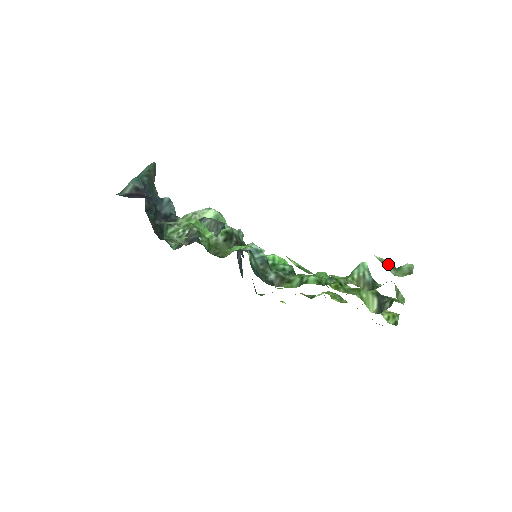
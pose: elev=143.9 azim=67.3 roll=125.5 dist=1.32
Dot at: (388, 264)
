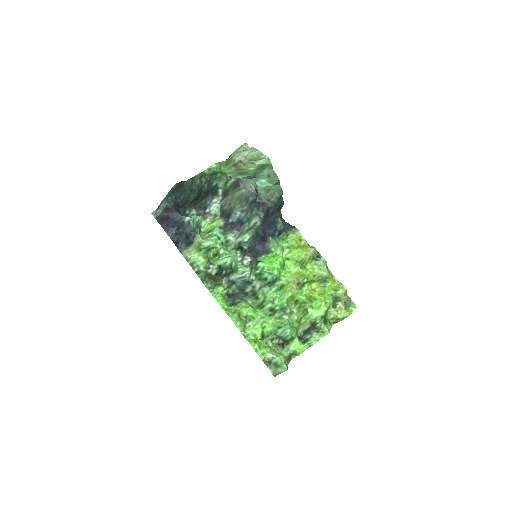
Dot at: (274, 361)
